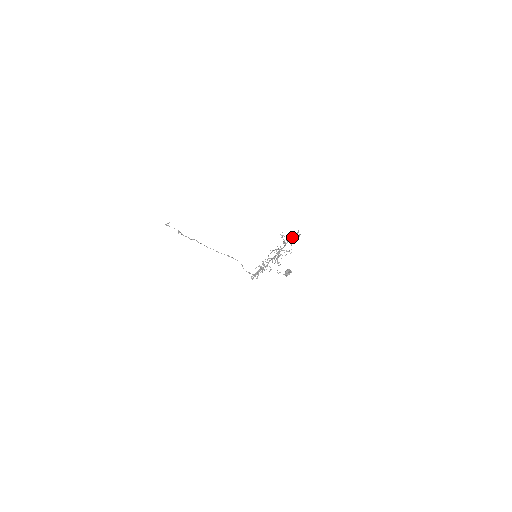
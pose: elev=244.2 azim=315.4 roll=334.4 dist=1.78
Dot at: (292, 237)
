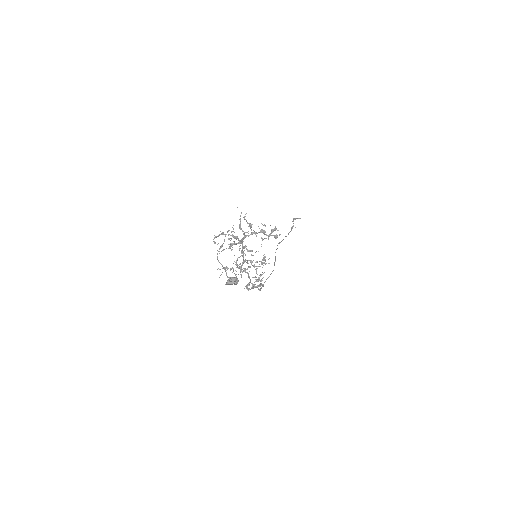
Dot at: (260, 230)
